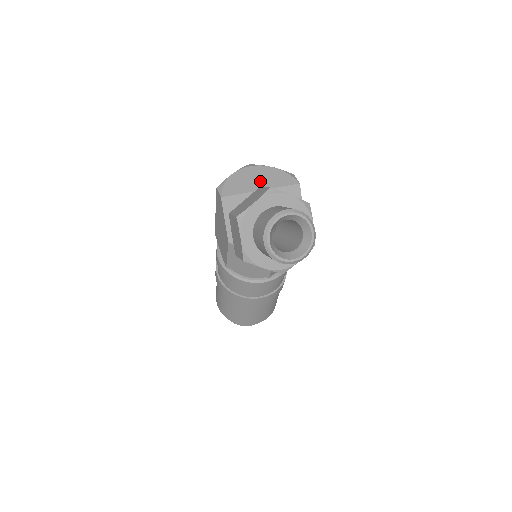
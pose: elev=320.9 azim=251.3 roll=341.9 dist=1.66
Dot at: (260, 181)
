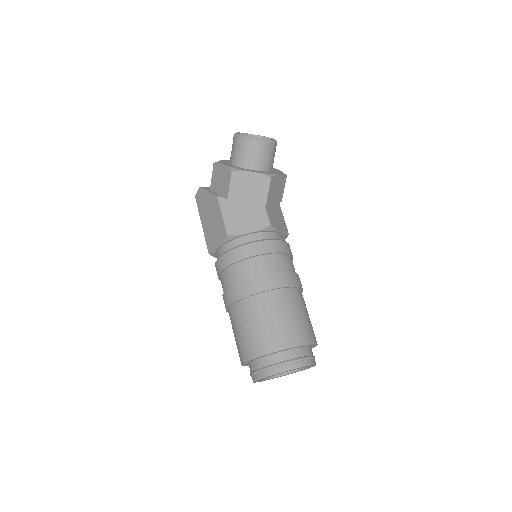
Dot at: occluded
